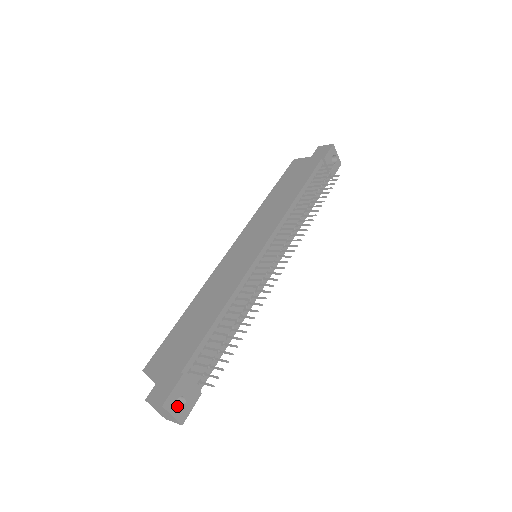
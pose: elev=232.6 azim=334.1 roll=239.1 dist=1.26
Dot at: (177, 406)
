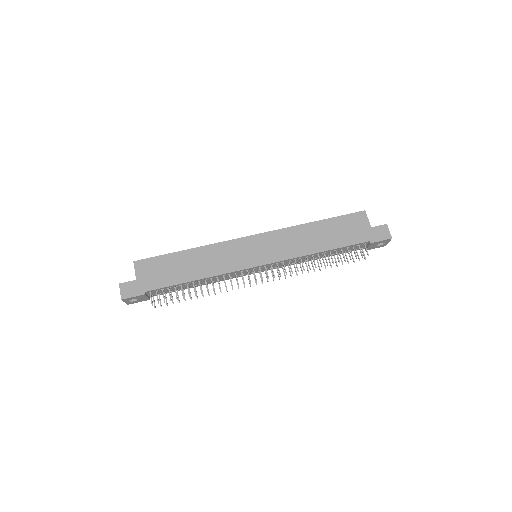
Dot at: occluded
